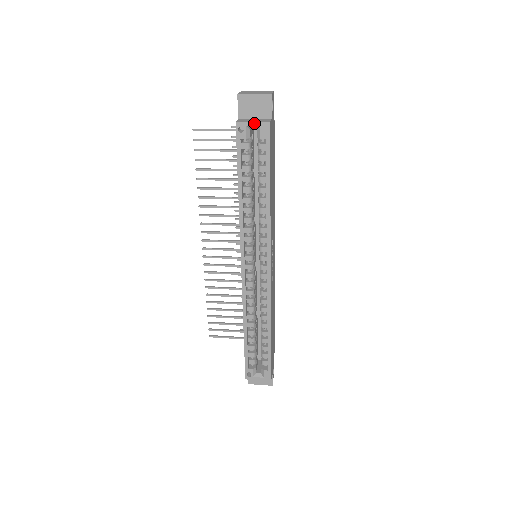
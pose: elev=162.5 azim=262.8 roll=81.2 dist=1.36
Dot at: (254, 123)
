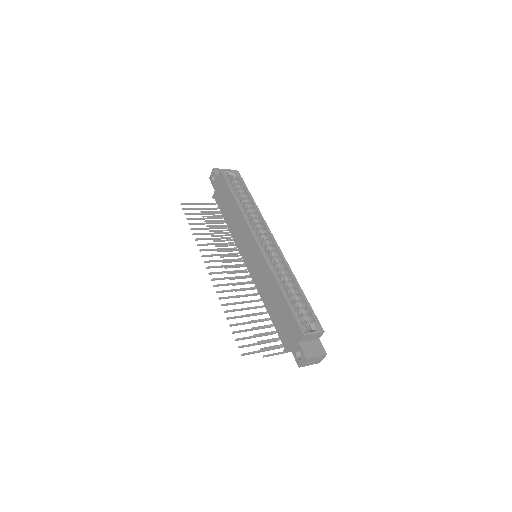
Dot at: (230, 171)
